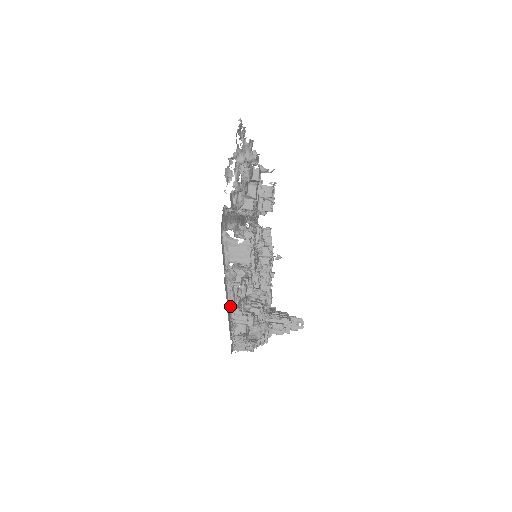
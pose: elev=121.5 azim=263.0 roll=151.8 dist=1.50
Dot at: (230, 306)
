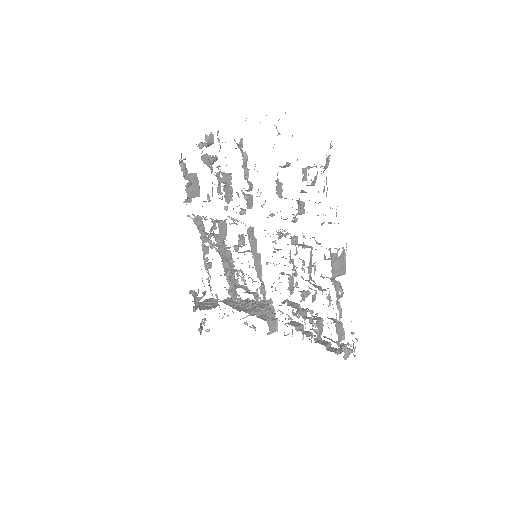
Dot at: (340, 322)
